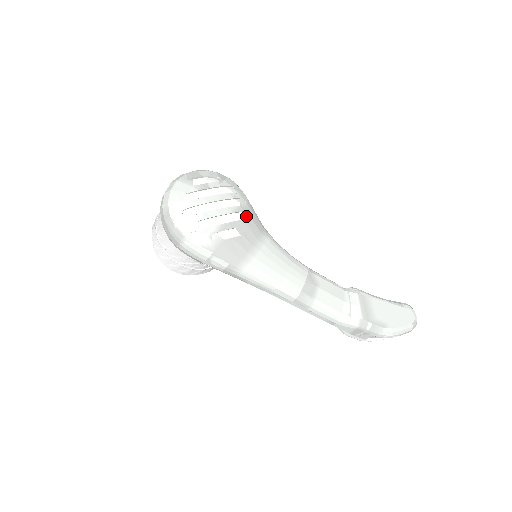
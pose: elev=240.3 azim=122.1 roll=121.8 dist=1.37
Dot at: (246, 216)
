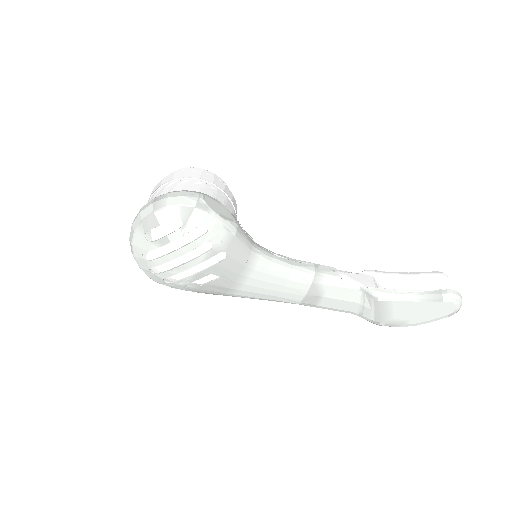
Dot at: occluded
